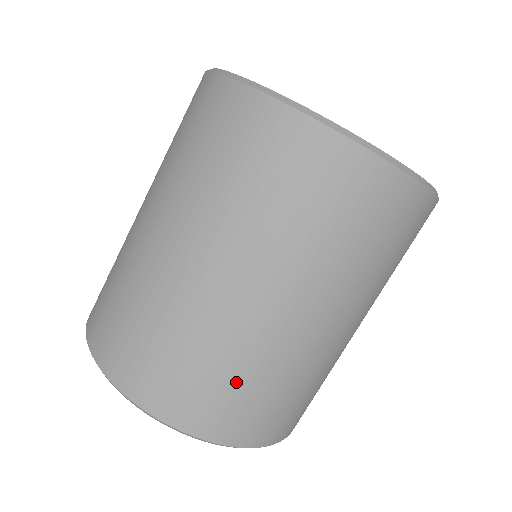
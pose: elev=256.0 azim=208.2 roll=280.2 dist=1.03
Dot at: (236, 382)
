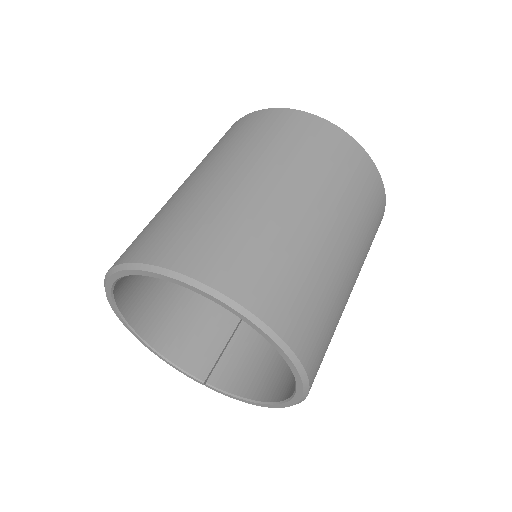
Dot at: (270, 254)
